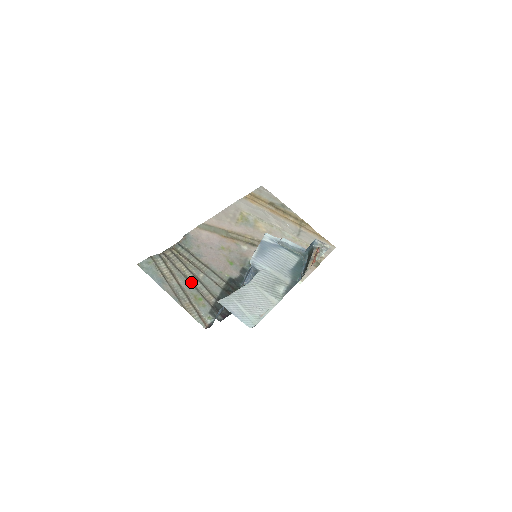
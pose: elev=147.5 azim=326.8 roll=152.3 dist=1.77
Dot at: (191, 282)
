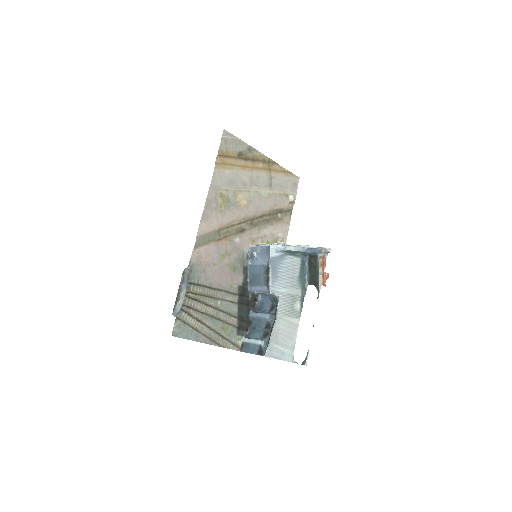
Dot at: (216, 317)
